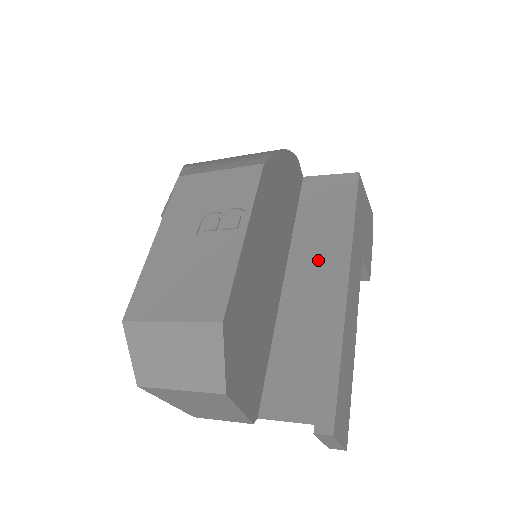
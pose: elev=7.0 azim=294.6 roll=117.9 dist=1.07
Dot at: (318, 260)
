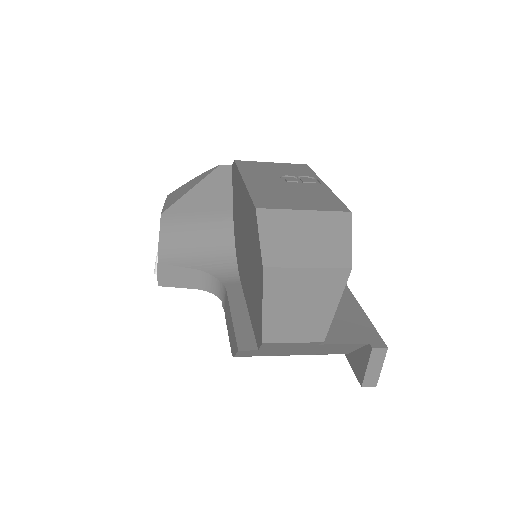
Dot at: occluded
